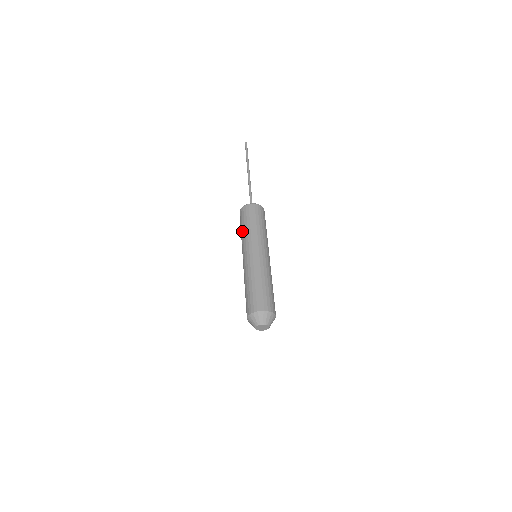
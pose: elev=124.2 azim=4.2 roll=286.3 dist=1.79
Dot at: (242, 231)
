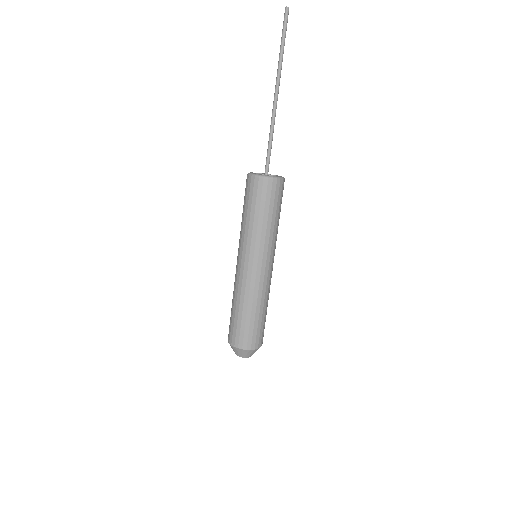
Dot at: (245, 219)
